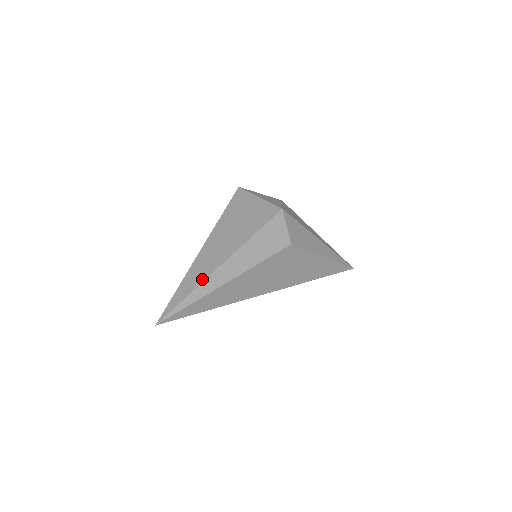
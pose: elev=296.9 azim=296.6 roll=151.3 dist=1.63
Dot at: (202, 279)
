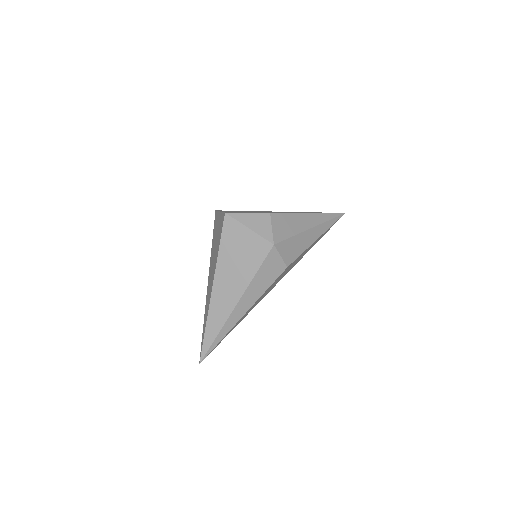
Dot at: (222, 324)
